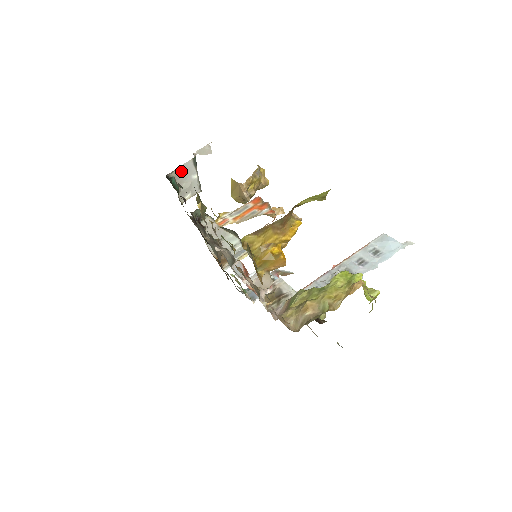
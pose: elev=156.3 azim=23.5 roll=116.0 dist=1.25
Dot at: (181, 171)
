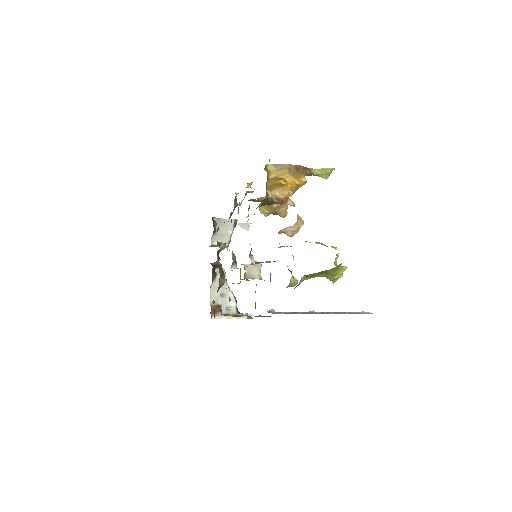
Dot at: (223, 222)
